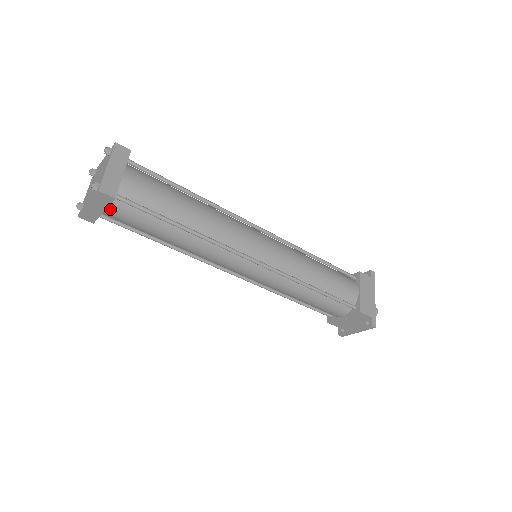
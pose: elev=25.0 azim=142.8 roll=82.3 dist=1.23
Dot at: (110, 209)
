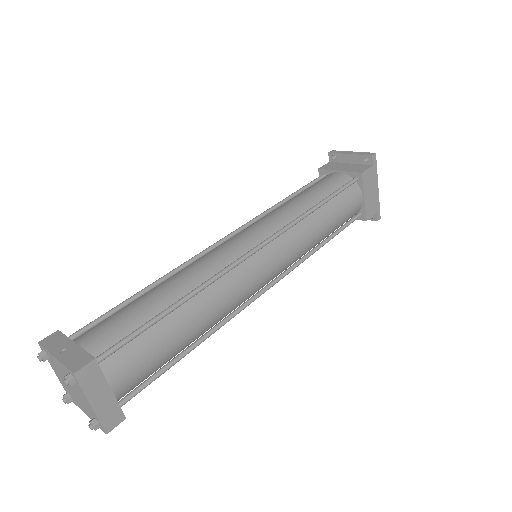
Dot at: occluded
